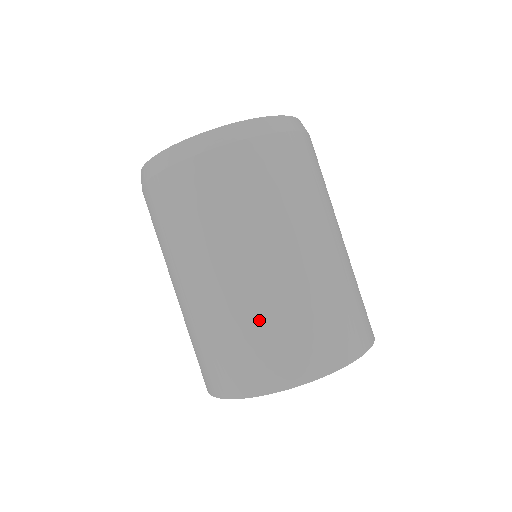
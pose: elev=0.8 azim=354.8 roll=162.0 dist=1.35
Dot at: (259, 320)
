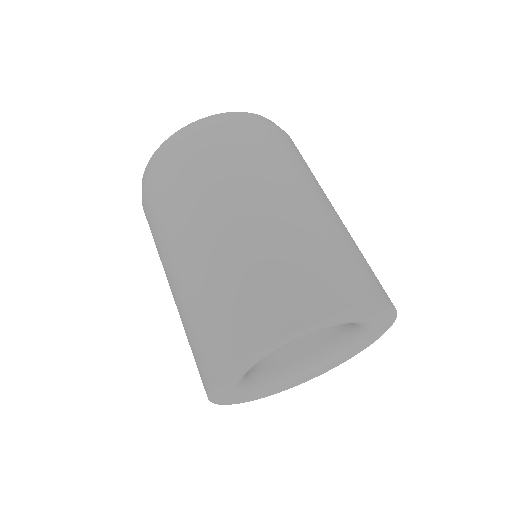
Dot at: (204, 294)
